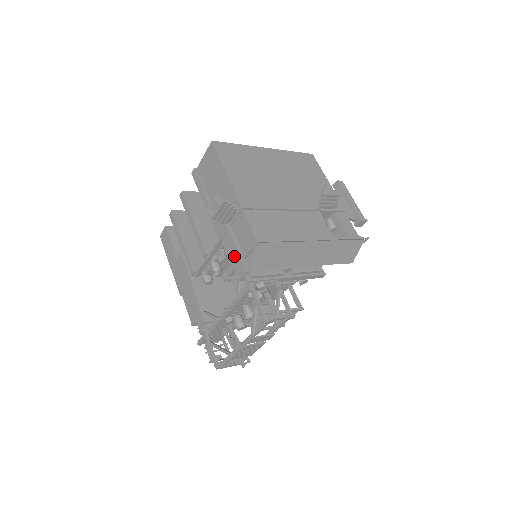
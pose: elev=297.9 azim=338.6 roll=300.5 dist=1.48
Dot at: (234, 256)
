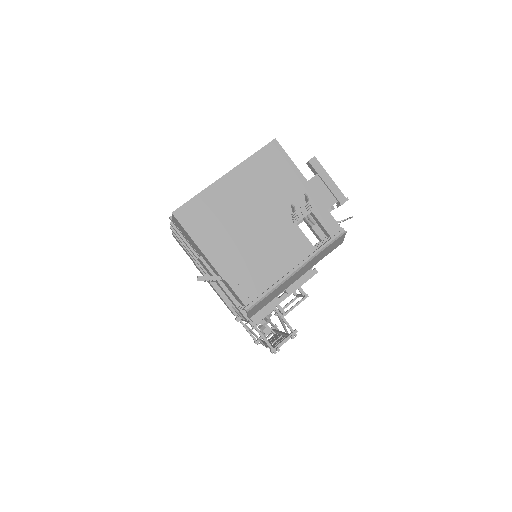
Dot at: (234, 305)
